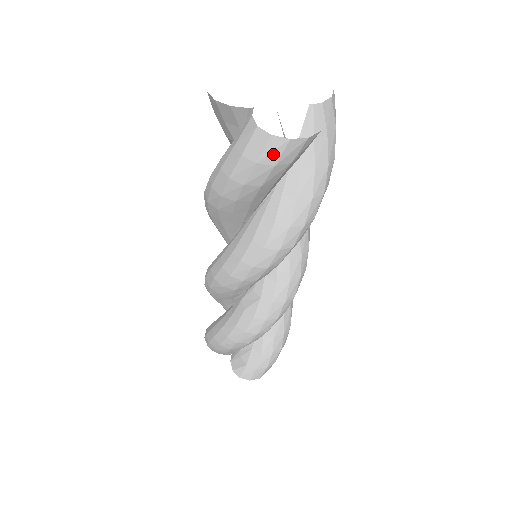
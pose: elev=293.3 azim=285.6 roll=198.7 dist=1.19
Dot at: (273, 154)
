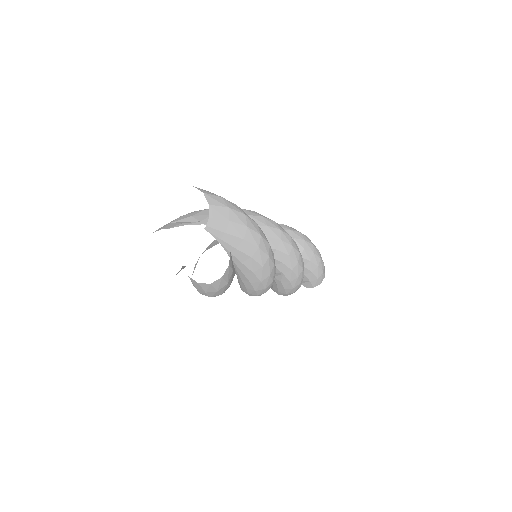
Dot at: (221, 284)
